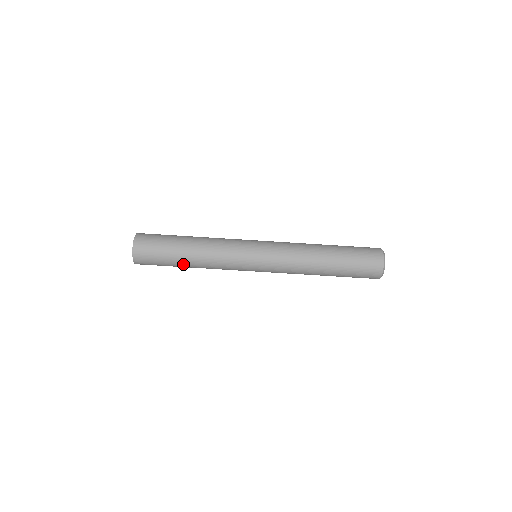
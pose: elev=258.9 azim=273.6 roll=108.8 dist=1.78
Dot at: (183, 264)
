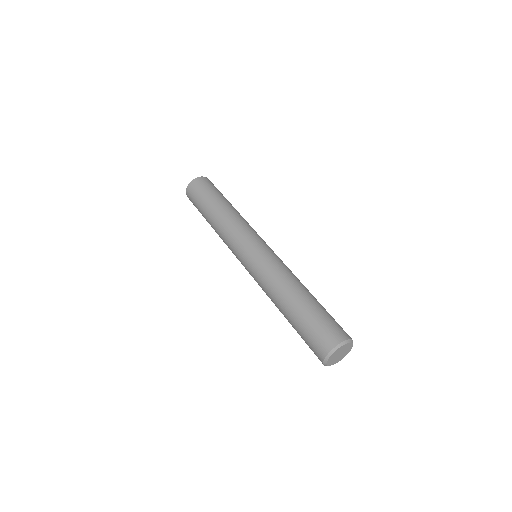
Dot at: (209, 211)
